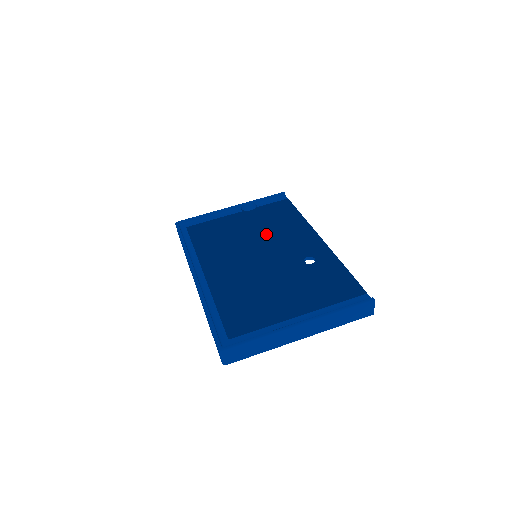
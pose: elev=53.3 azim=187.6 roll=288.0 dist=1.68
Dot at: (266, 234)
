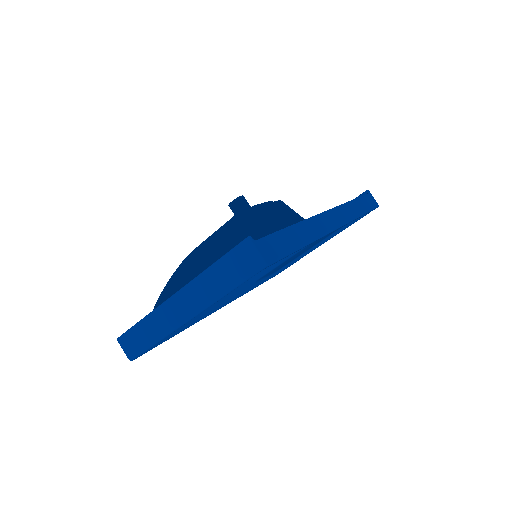
Dot at: occluded
